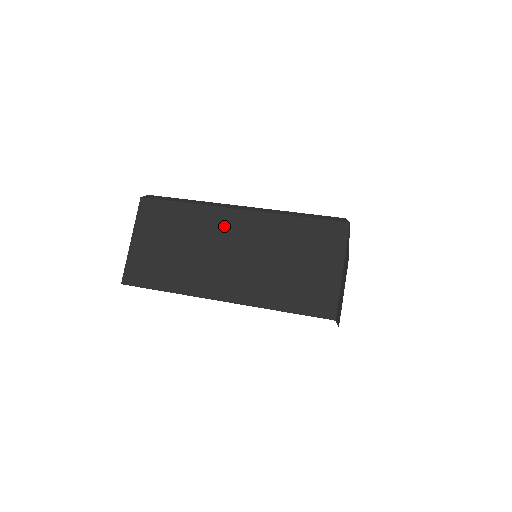
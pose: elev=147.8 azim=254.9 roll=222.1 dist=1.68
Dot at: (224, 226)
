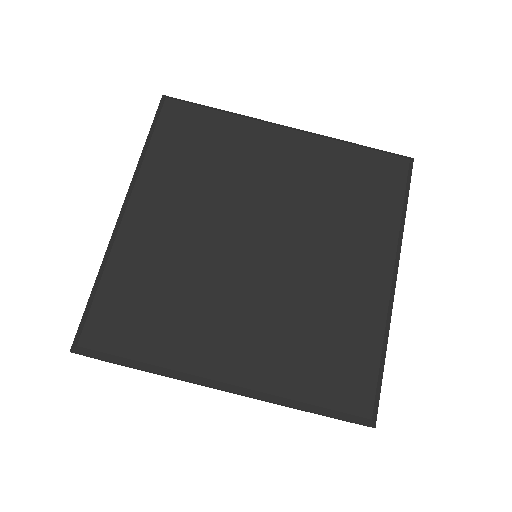
Dot at: occluded
